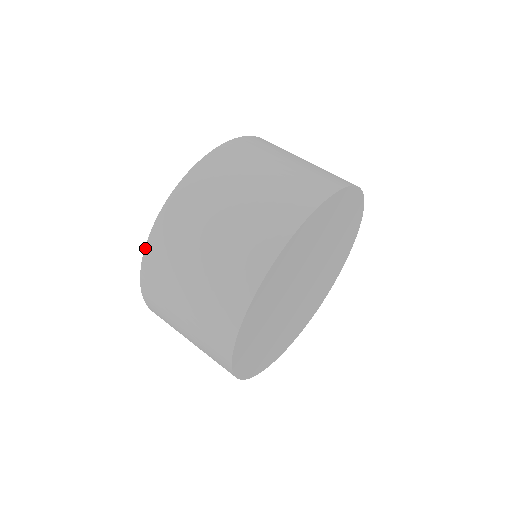
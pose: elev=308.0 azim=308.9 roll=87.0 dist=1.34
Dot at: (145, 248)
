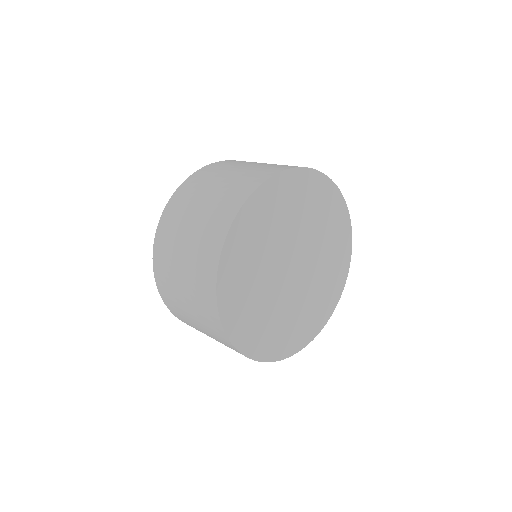
Dot at: (159, 293)
